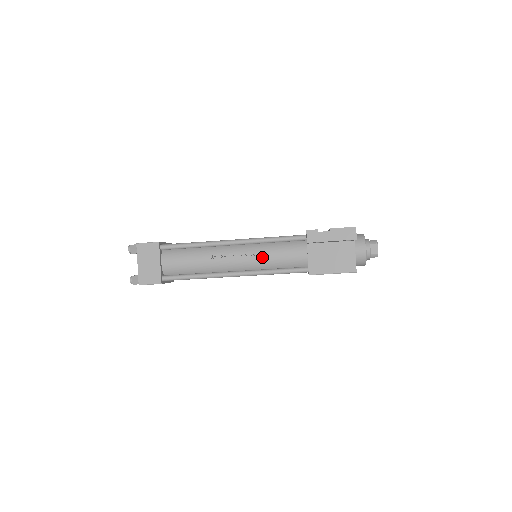
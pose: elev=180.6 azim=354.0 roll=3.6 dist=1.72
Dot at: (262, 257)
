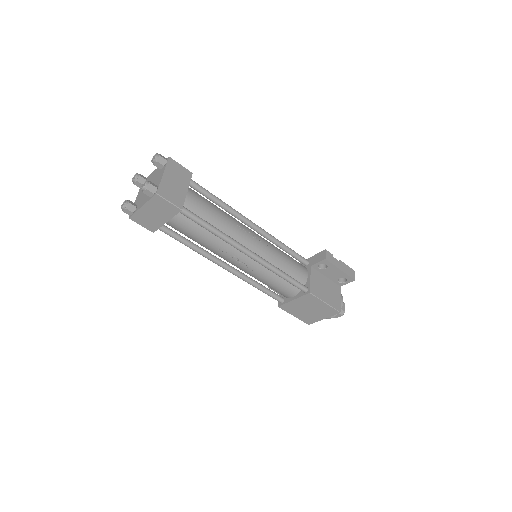
Dot at: (275, 254)
